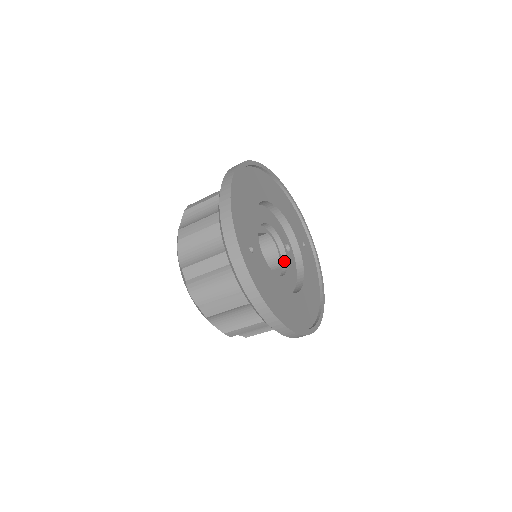
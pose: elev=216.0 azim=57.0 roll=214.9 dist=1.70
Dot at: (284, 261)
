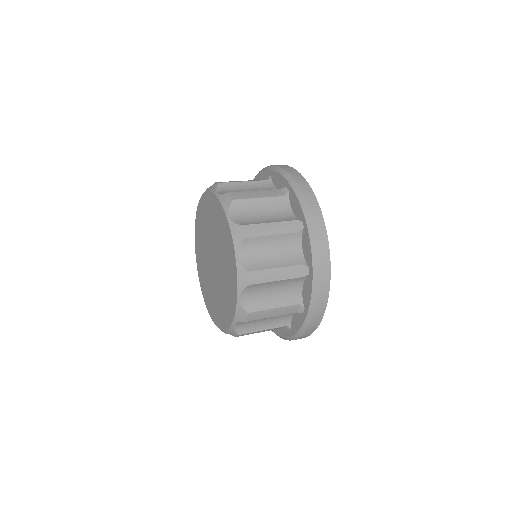
Dot at: occluded
